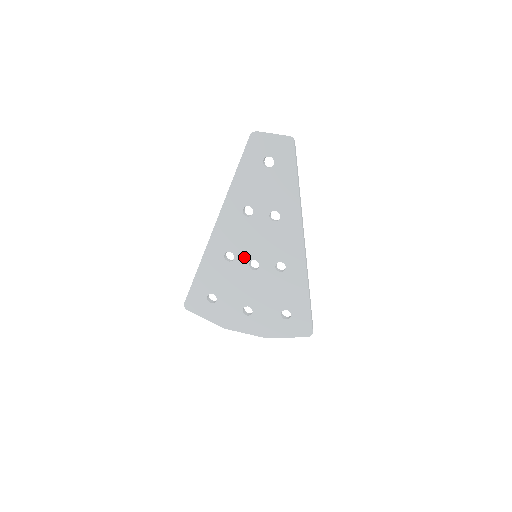
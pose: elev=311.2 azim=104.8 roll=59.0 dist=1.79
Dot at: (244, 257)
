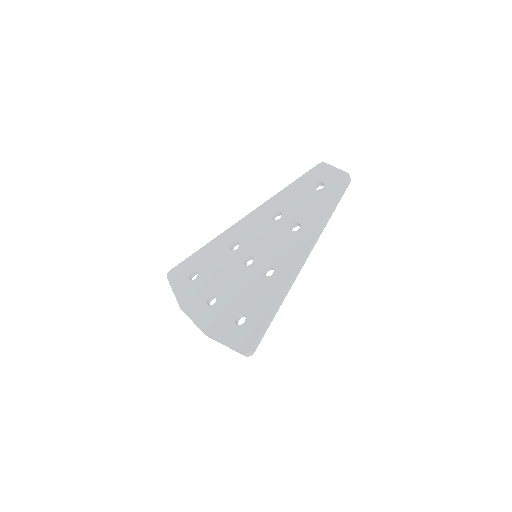
Dot at: (246, 251)
